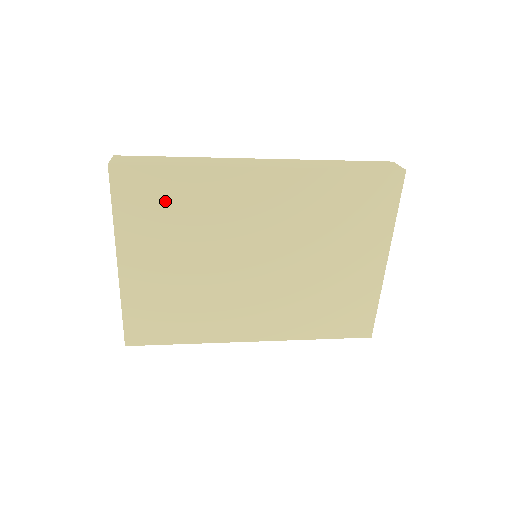
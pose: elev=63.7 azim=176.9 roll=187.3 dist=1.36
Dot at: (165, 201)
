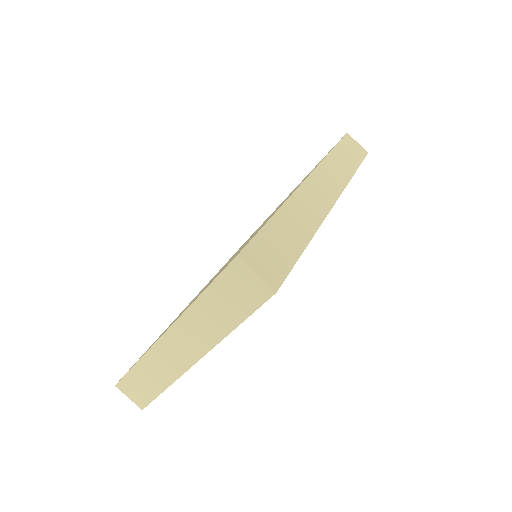
Dot at: occluded
